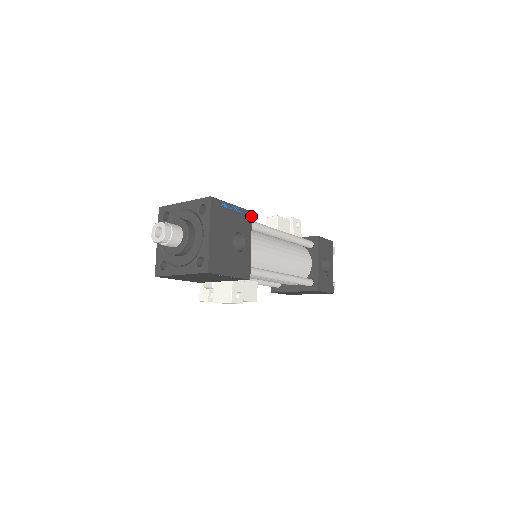
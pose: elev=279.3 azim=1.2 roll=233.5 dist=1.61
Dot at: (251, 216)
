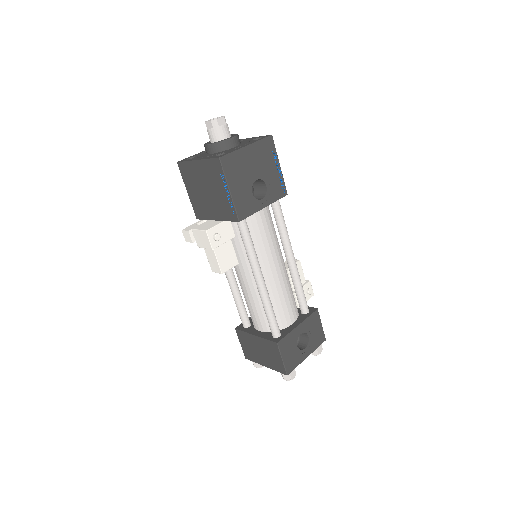
Dot at: (284, 195)
